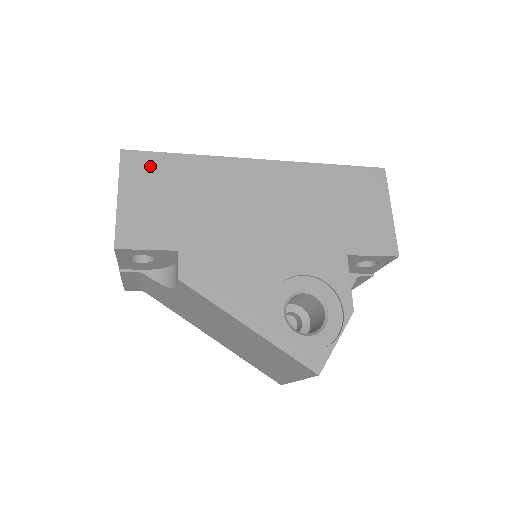
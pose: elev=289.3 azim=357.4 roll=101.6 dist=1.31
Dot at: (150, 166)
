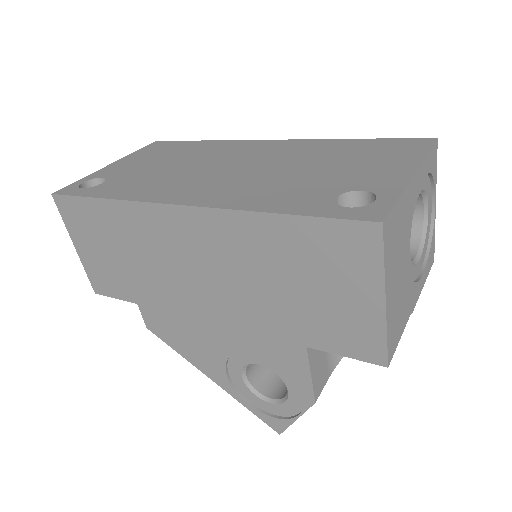
Dot at: (80, 214)
